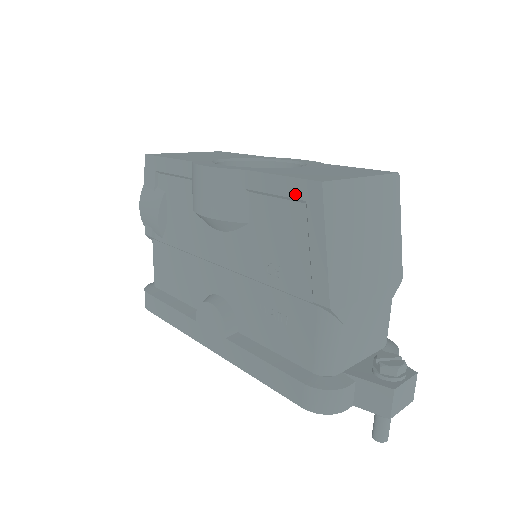
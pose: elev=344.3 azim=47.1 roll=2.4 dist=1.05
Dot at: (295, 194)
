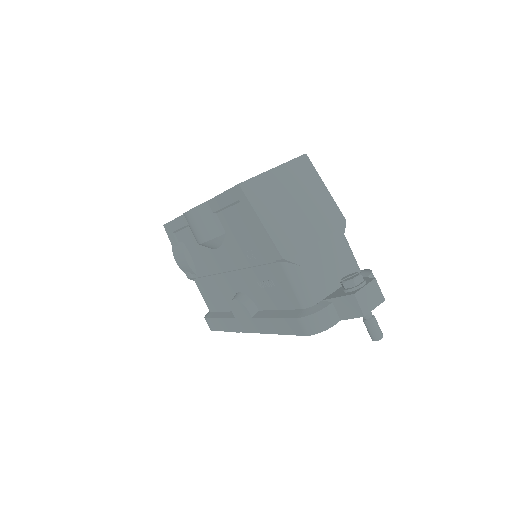
Dot at: (233, 200)
